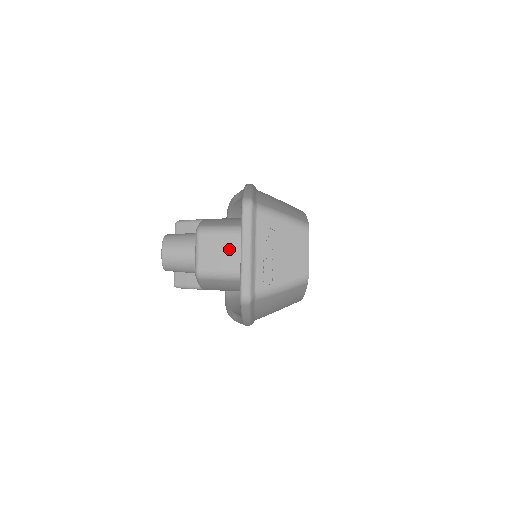
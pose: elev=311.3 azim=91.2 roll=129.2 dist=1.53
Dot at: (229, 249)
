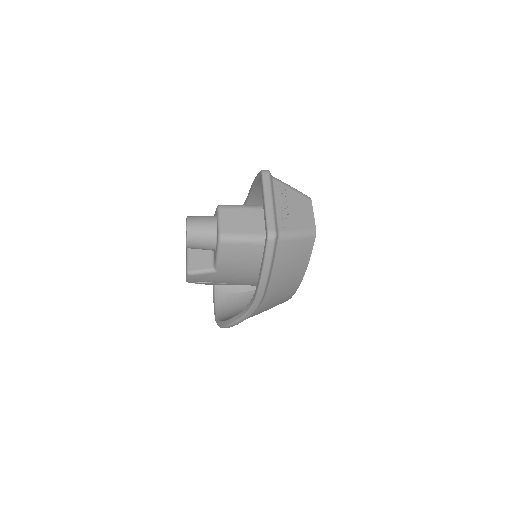
Dot at: (246, 218)
